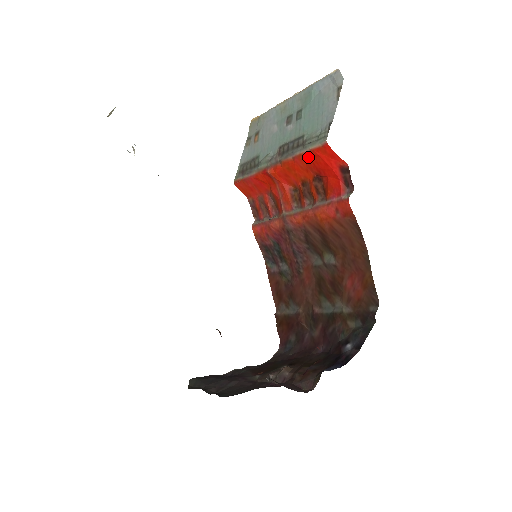
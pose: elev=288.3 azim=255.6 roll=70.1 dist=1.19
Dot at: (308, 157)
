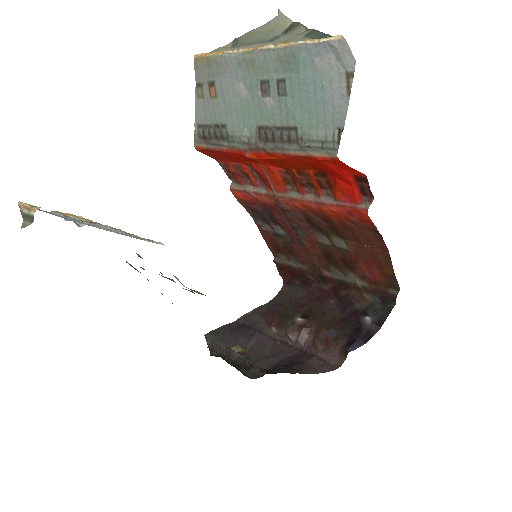
Dot at: (308, 159)
